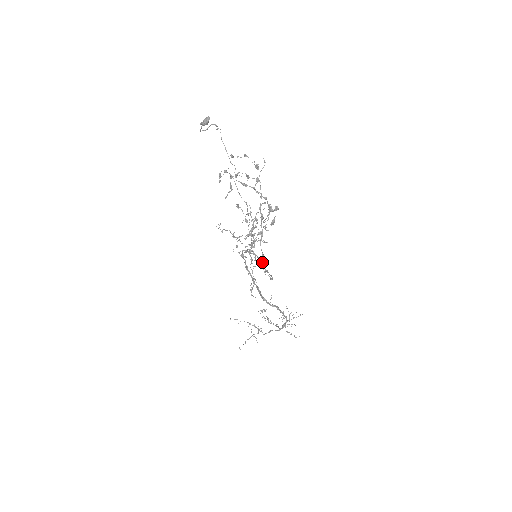
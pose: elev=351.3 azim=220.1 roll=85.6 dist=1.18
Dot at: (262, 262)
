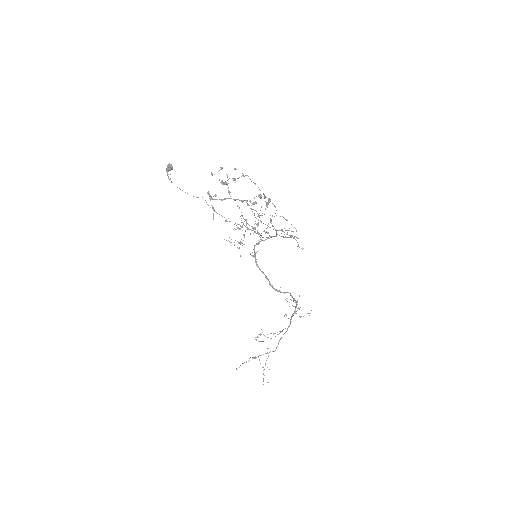
Dot at: occluded
